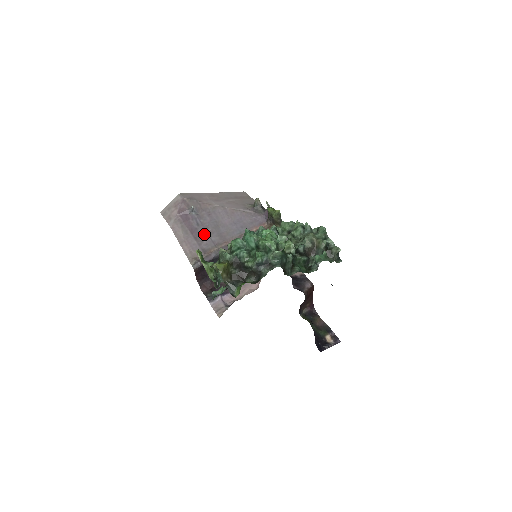
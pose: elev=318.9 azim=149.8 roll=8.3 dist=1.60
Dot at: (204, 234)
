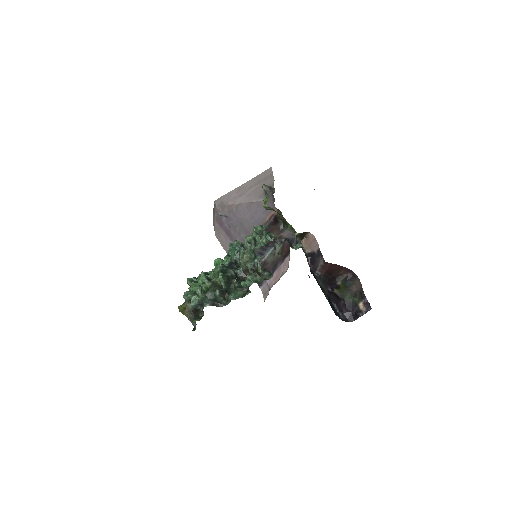
Dot at: (235, 234)
